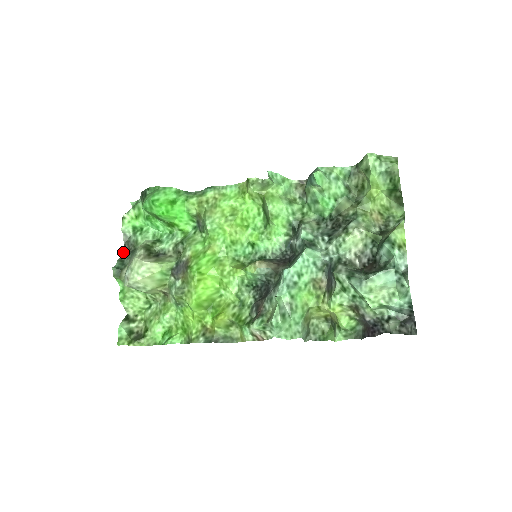
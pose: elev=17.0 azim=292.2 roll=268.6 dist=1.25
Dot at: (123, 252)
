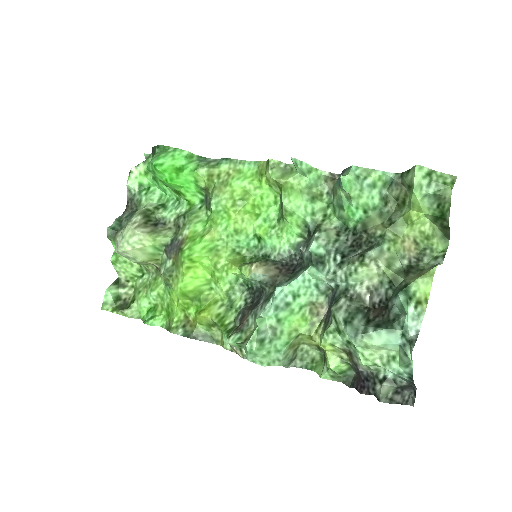
Dot at: (125, 210)
